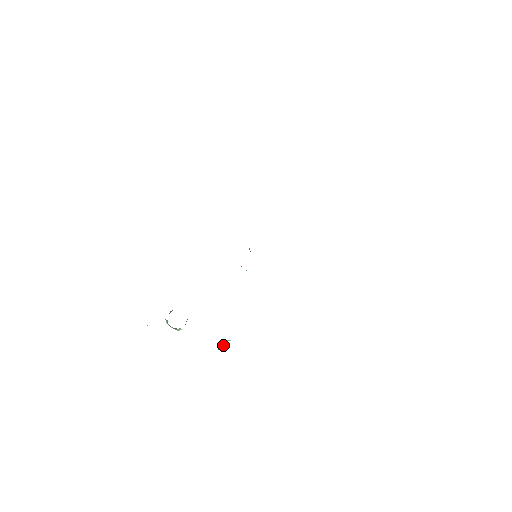
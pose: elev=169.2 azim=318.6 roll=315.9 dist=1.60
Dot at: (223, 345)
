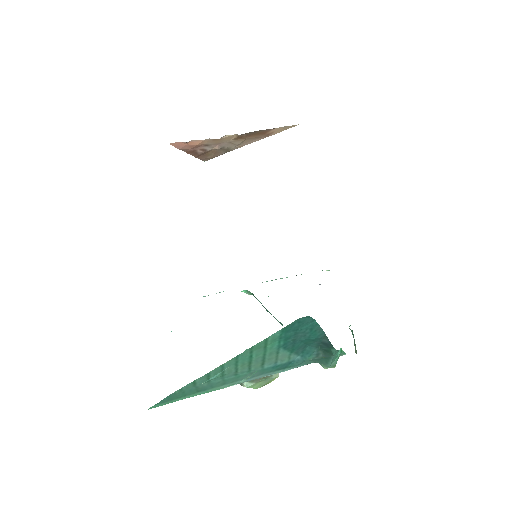
Dot at: occluded
